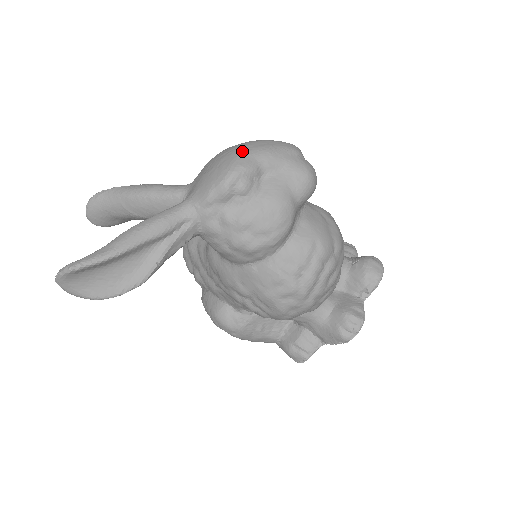
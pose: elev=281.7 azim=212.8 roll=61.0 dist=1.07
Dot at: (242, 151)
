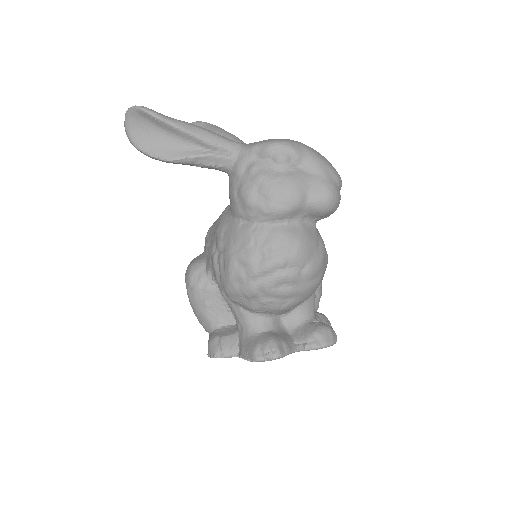
Dot at: (302, 143)
